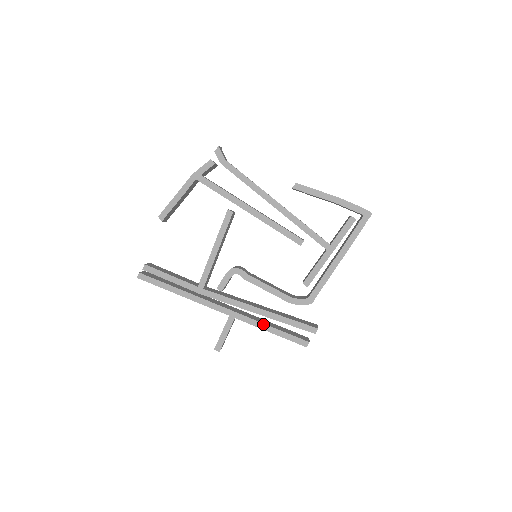
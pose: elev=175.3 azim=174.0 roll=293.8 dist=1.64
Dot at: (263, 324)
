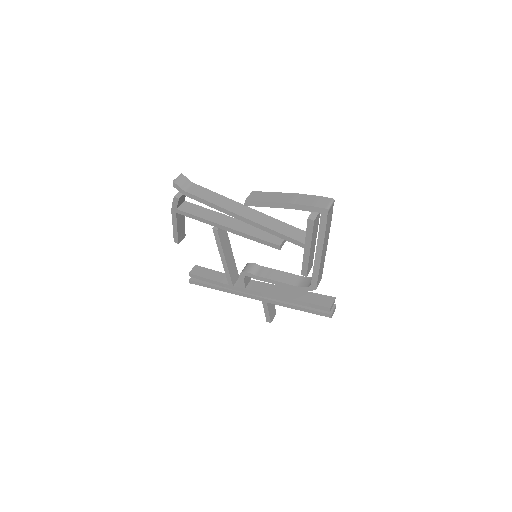
Dot at: (289, 305)
